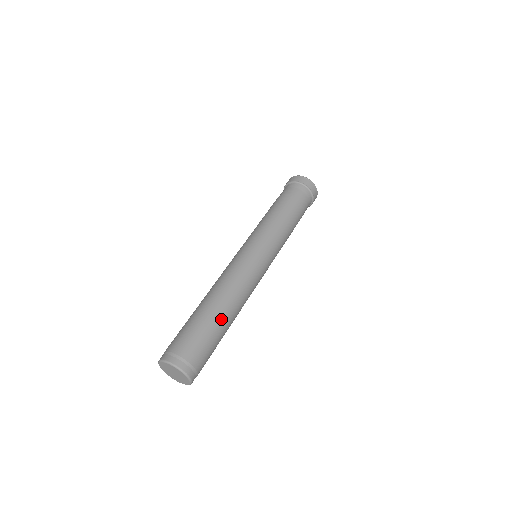
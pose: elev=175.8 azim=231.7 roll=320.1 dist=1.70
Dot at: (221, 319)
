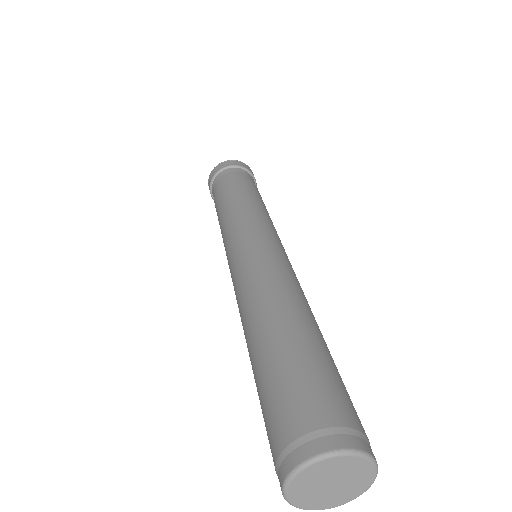
Dot at: occluded
